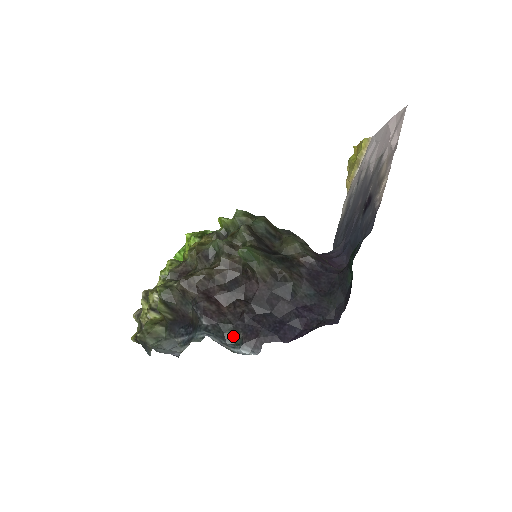
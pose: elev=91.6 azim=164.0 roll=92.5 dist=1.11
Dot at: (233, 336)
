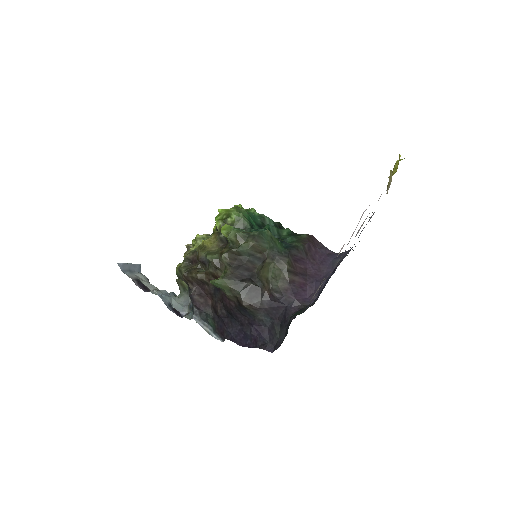
Dot at: (212, 323)
